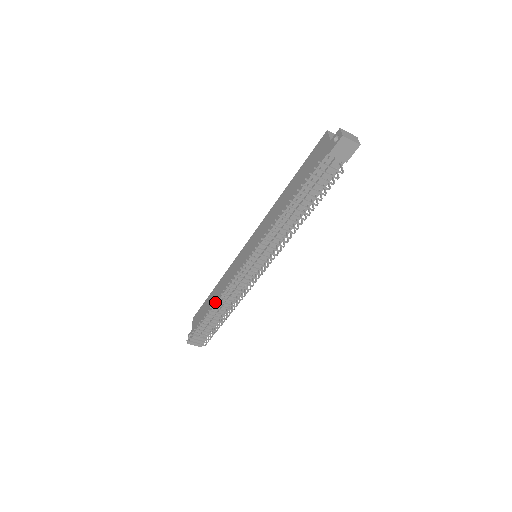
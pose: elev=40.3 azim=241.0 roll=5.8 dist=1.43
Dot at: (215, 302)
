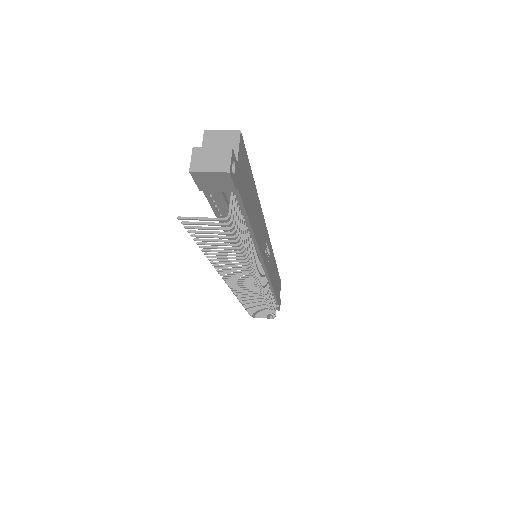
Dot at: occluded
